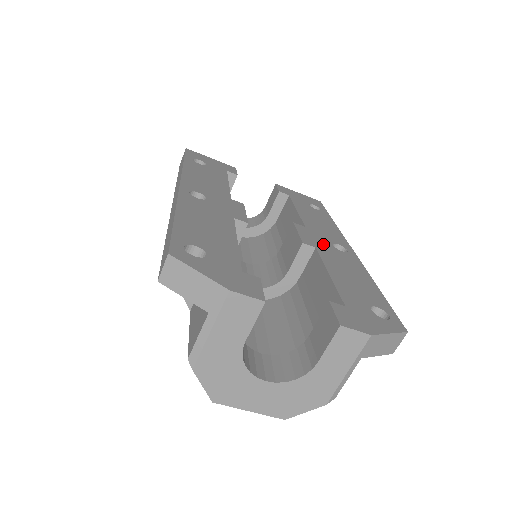
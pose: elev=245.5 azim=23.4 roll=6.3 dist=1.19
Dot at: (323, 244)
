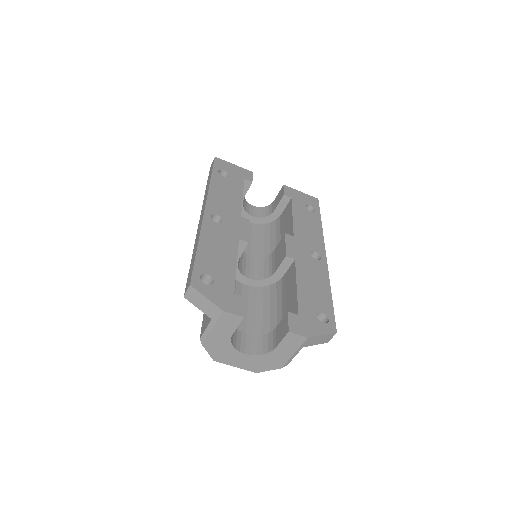
Dot at: (302, 254)
